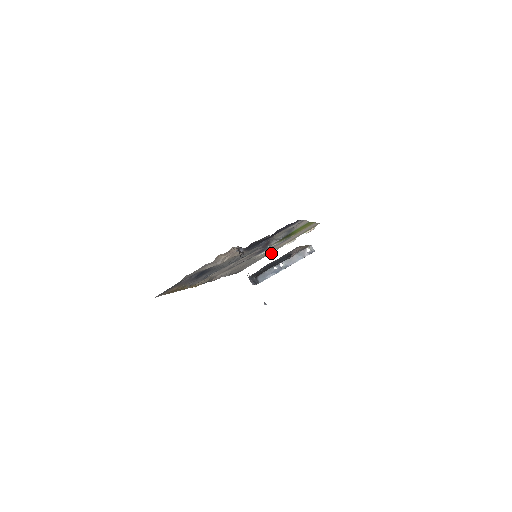
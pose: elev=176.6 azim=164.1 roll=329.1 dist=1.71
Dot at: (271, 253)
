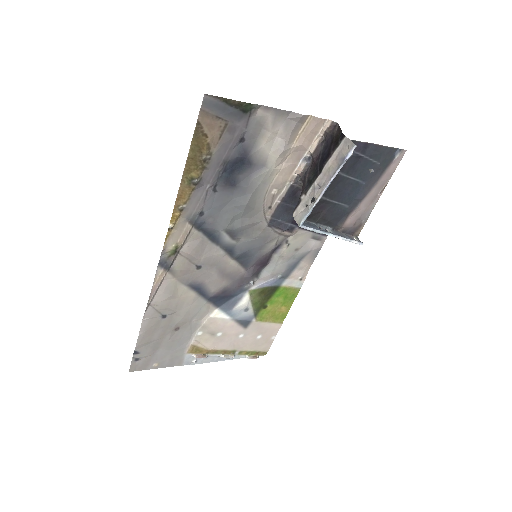
Dot at: (199, 354)
